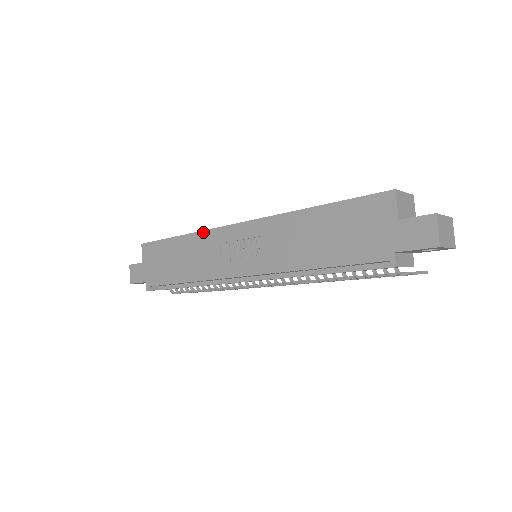
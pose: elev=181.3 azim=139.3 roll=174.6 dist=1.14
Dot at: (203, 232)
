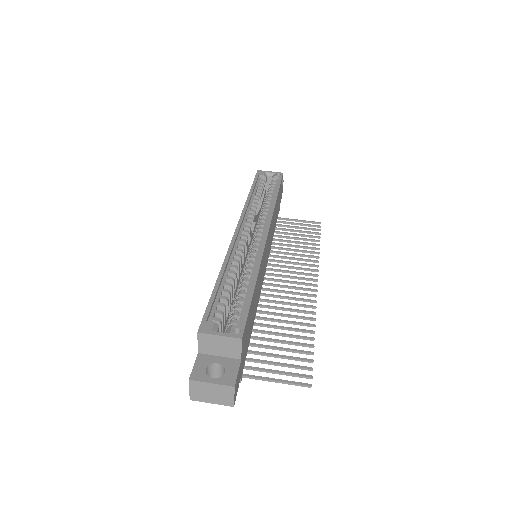
Dot at: (243, 208)
